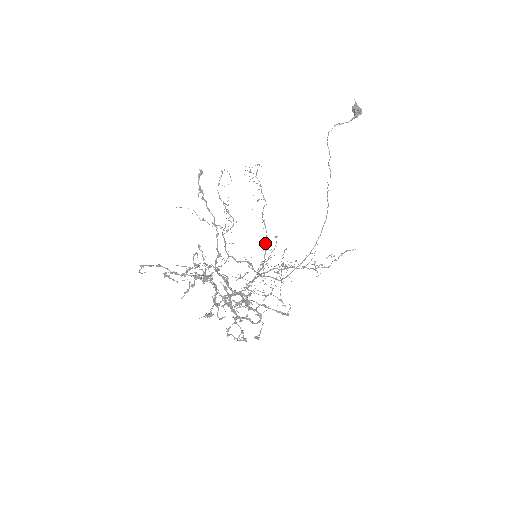
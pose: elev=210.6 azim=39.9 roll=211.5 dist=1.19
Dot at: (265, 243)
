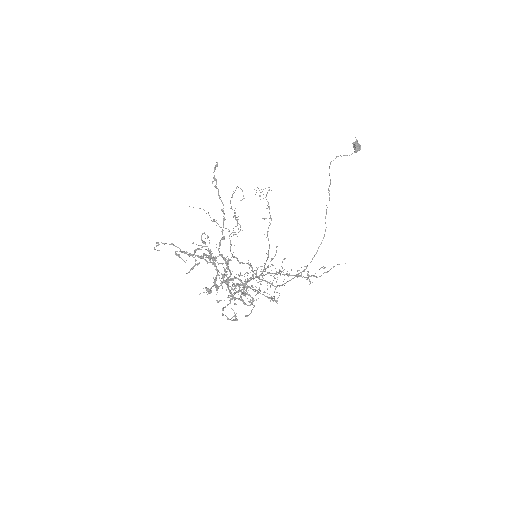
Dot at: (267, 254)
